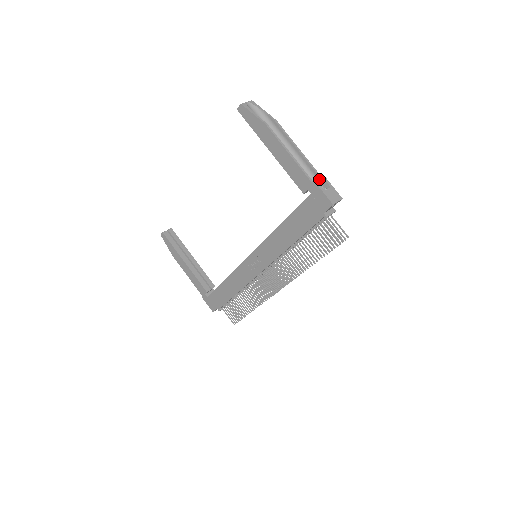
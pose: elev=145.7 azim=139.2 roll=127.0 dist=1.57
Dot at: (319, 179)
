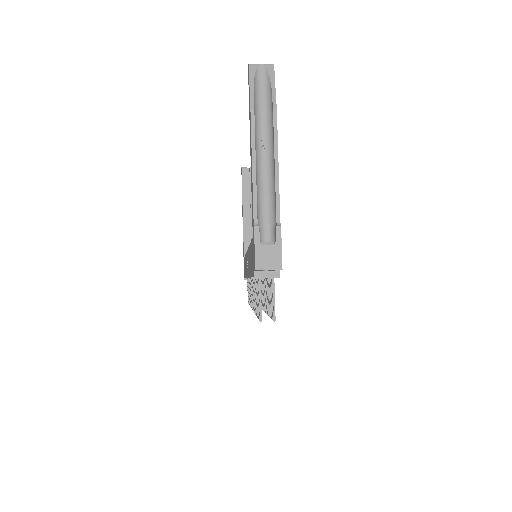
Dot at: (276, 223)
